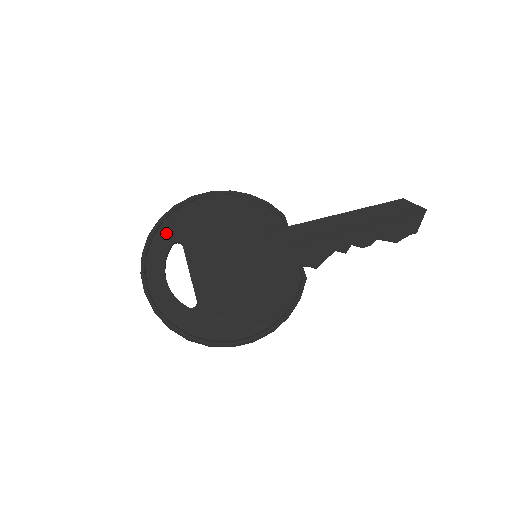
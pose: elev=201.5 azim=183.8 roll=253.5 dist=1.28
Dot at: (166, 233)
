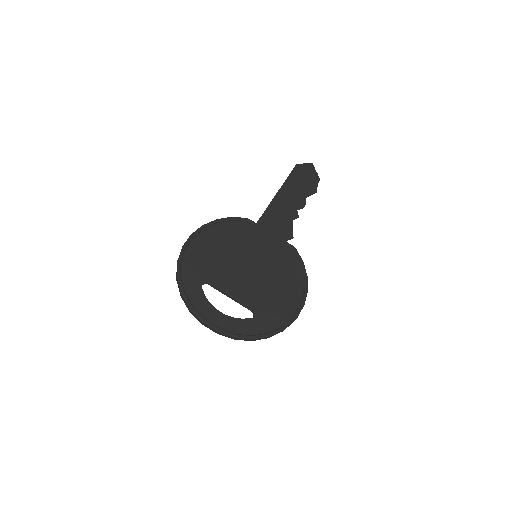
Dot at: (191, 284)
